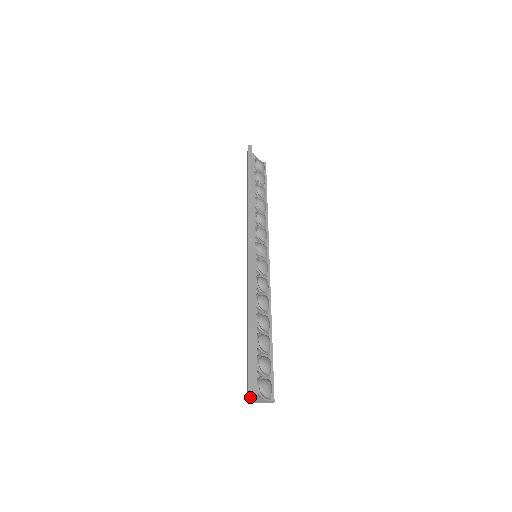
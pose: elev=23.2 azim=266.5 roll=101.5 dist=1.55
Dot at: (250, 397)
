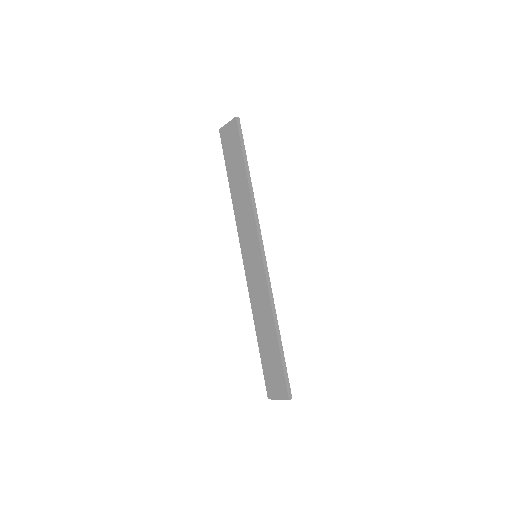
Dot at: (279, 399)
